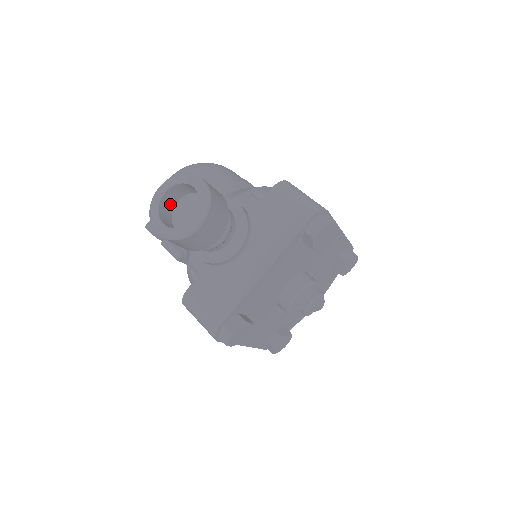
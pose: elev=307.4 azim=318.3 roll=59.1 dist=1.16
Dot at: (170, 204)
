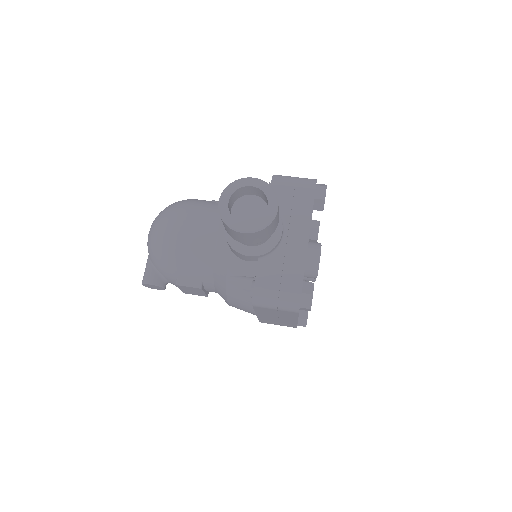
Dot at: (230, 212)
